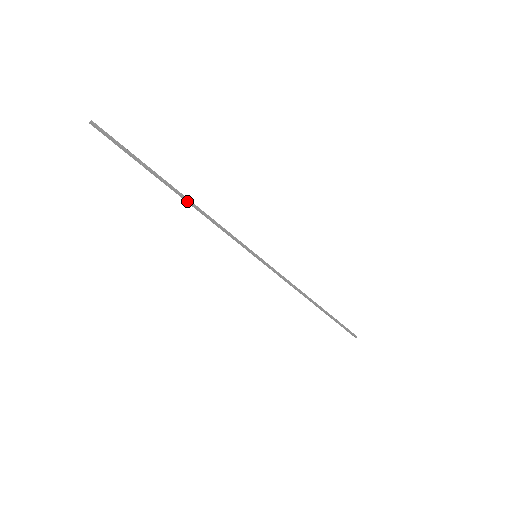
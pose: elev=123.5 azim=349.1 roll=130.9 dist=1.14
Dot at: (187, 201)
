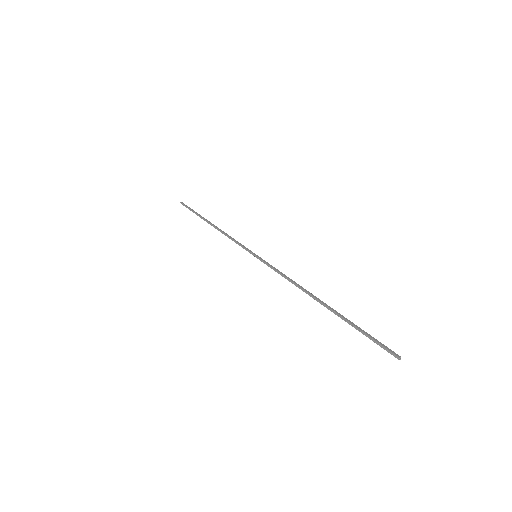
Dot at: (214, 227)
